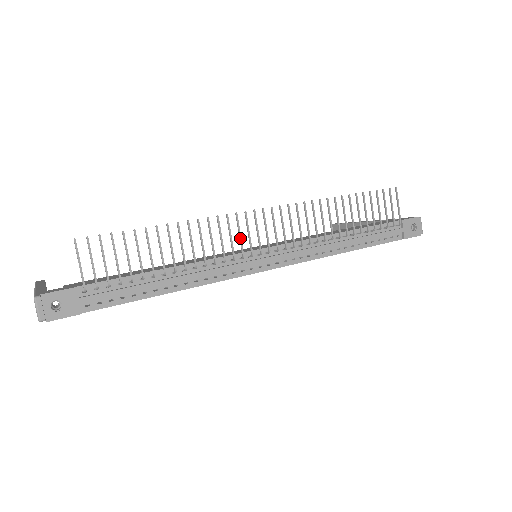
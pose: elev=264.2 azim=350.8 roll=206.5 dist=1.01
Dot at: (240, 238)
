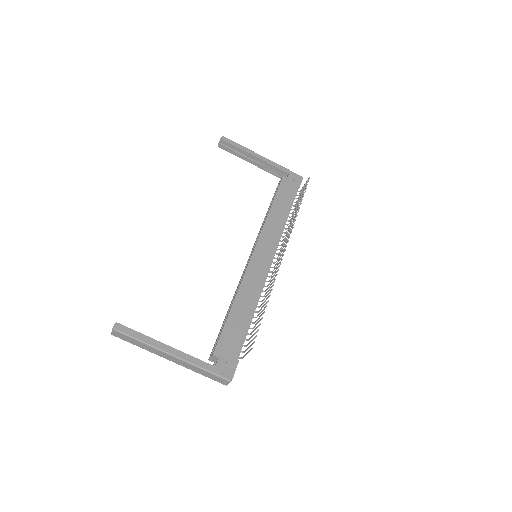
Dot at: occluded
